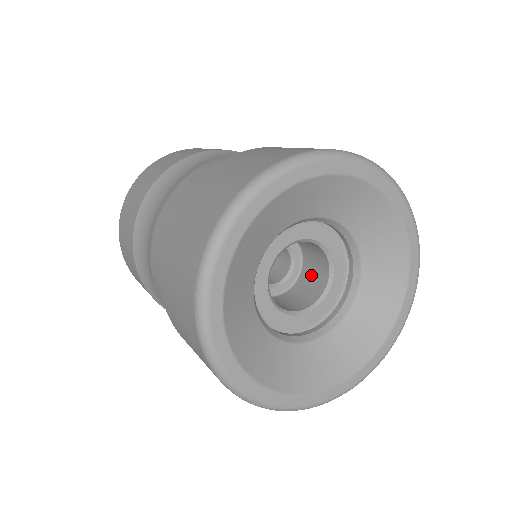
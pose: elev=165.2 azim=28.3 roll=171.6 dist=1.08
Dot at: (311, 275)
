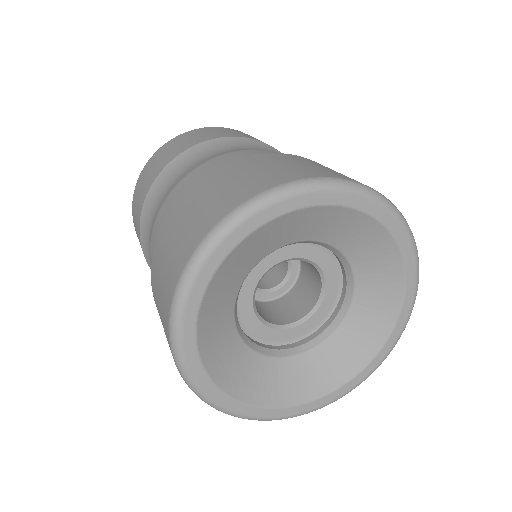
Dot at: (307, 282)
